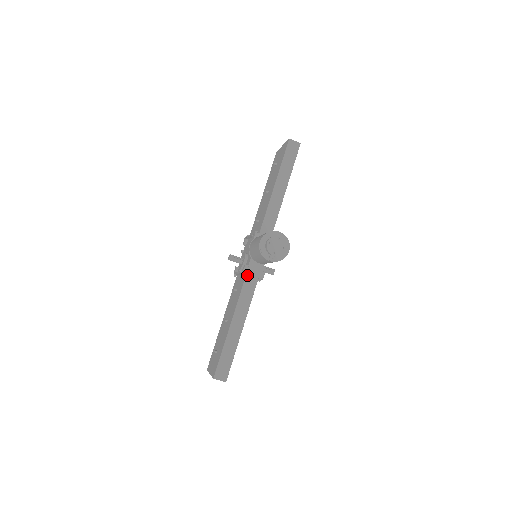
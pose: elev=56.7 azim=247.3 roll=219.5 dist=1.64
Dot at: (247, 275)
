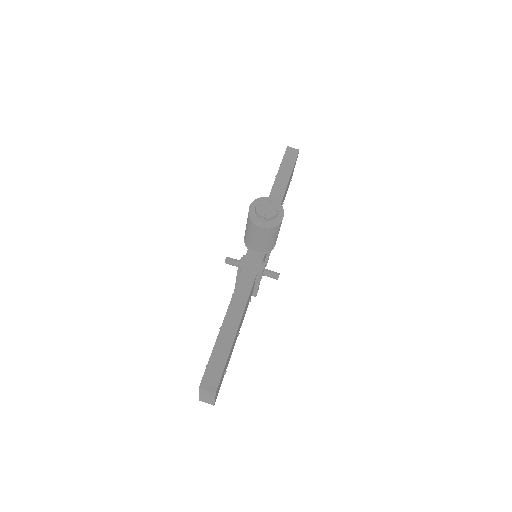
Dot at: (243, 268)
